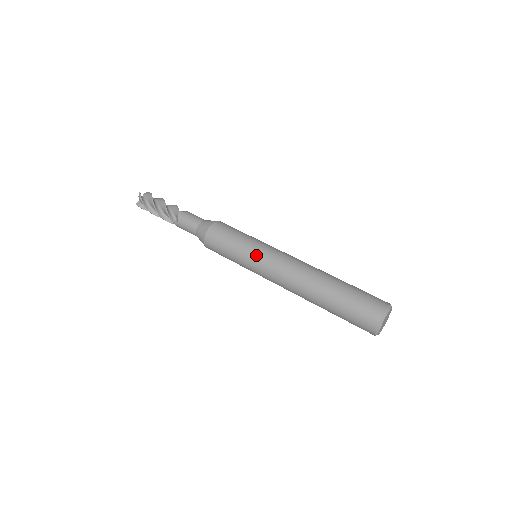
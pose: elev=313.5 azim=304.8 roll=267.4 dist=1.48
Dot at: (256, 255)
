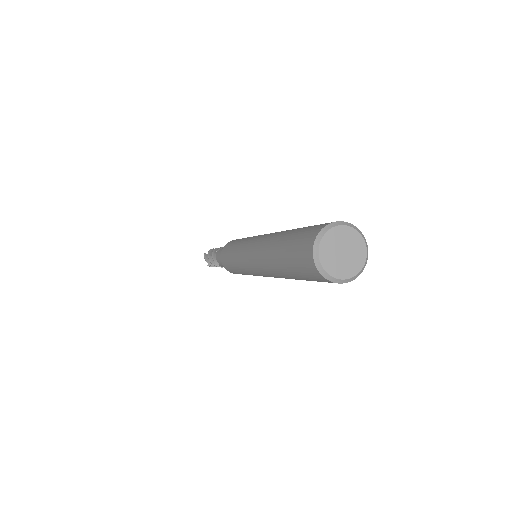
Dot at: occluded
